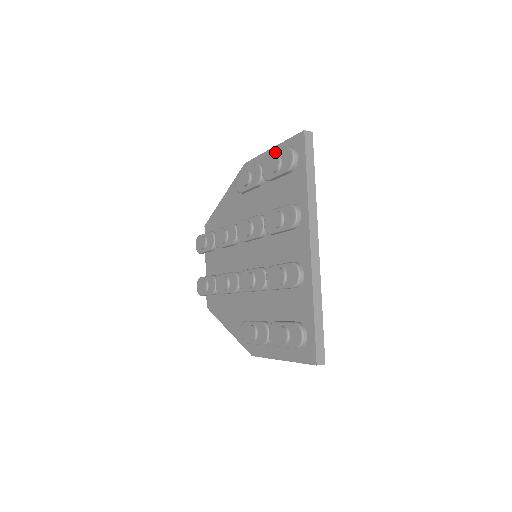
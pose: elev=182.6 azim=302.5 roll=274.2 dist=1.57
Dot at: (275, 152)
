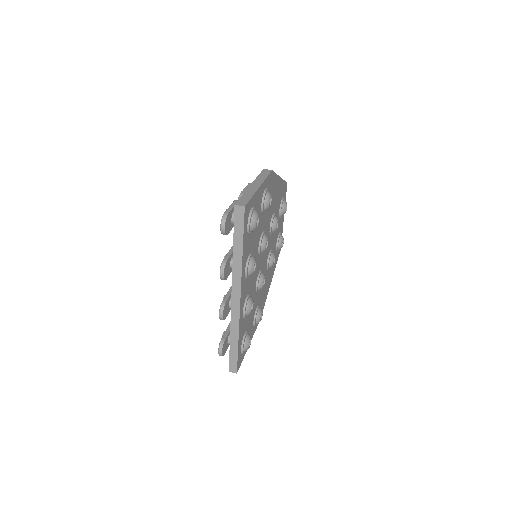
Dot at: occluded
